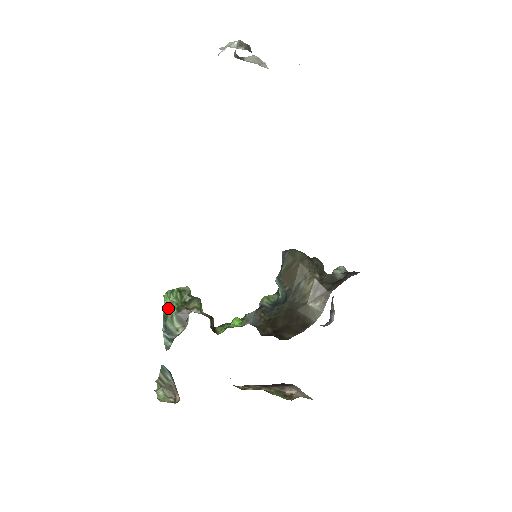
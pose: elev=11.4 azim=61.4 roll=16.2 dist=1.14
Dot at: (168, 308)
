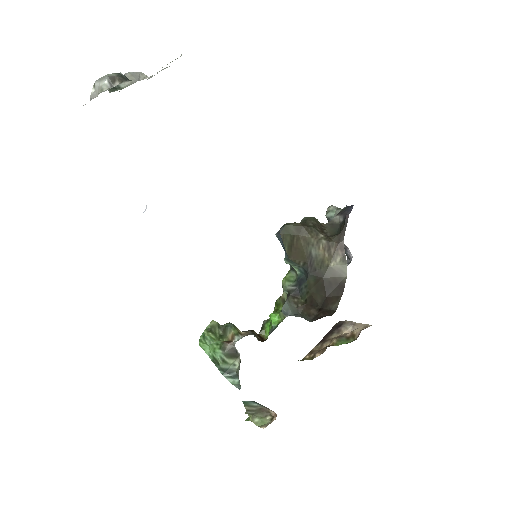
Dot at: (212, 353)
